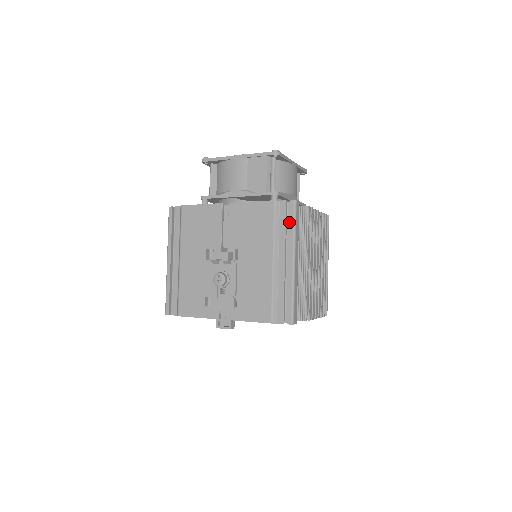
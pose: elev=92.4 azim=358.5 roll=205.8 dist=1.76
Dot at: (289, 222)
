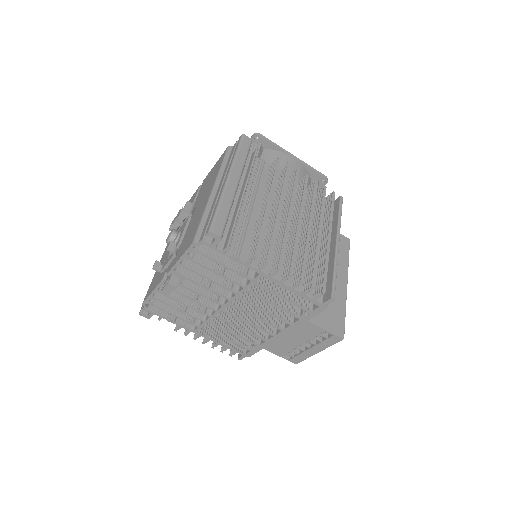
Dot at: occluded
